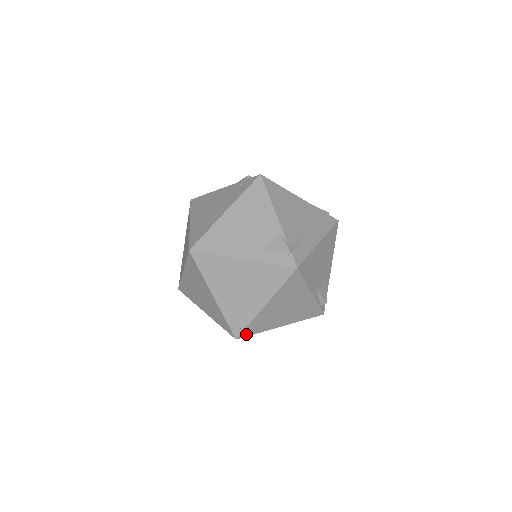
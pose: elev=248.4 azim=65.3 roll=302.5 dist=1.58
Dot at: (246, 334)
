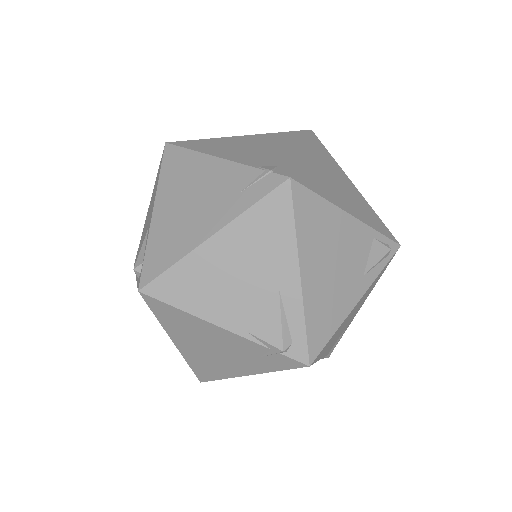
Dot at: occluded
